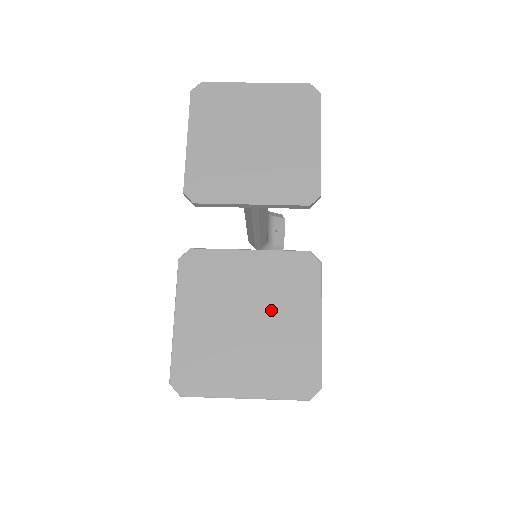
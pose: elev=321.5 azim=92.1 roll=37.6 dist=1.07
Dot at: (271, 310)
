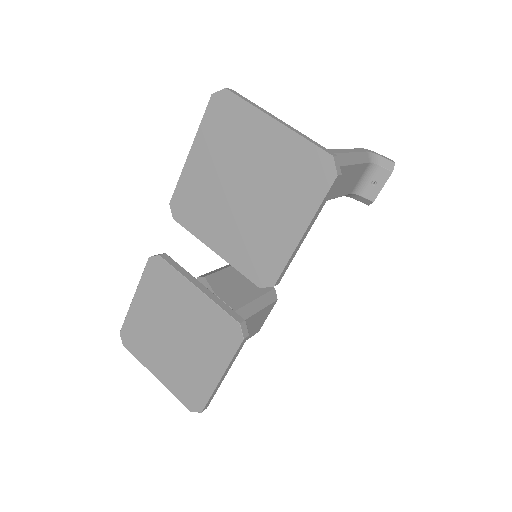
Dot at: (193, 342)
